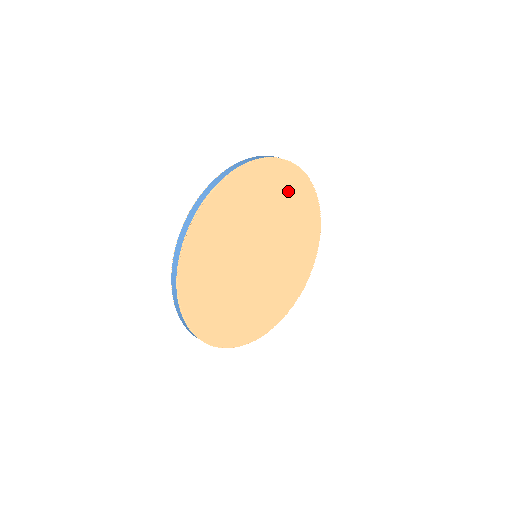
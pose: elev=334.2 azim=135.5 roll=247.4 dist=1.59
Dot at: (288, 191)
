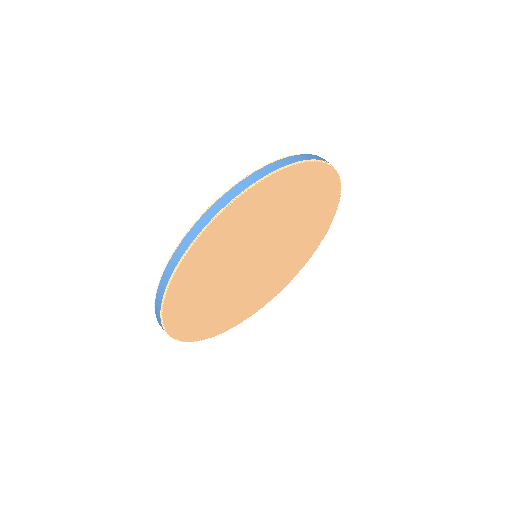
Dot at: (300, 190)
